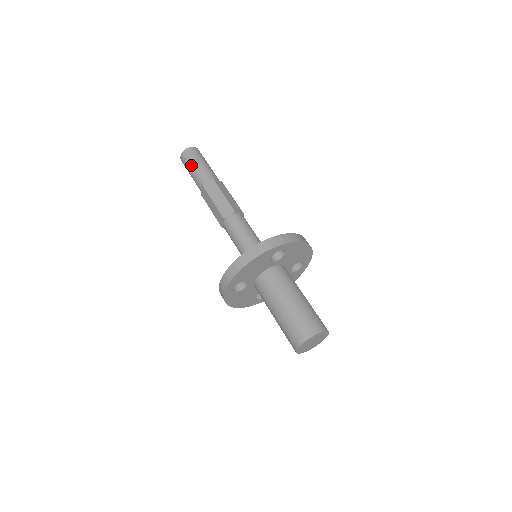
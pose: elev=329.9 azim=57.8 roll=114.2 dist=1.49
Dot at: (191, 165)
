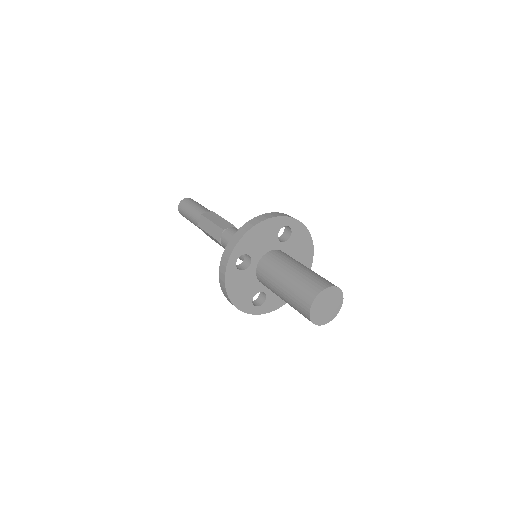
Dot at: (190, 206)
